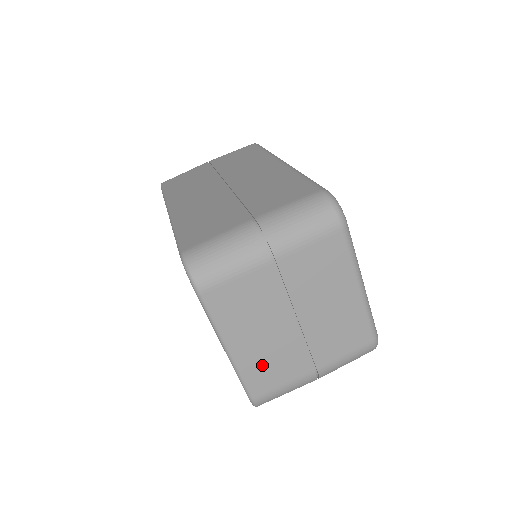
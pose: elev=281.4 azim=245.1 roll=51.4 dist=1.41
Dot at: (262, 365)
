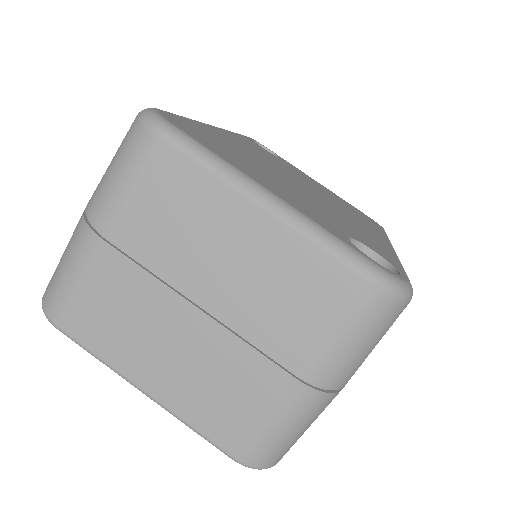
Dot at: (204, 397)
